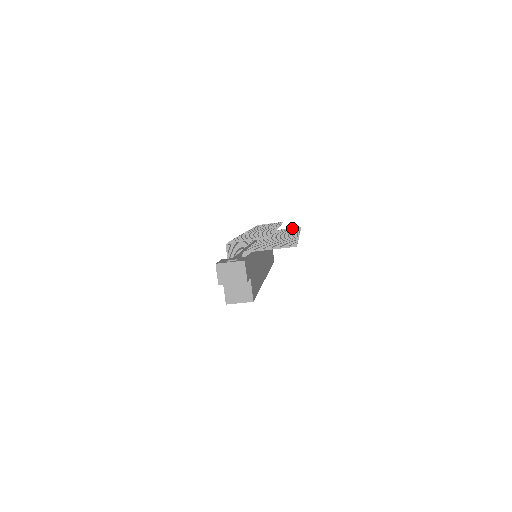
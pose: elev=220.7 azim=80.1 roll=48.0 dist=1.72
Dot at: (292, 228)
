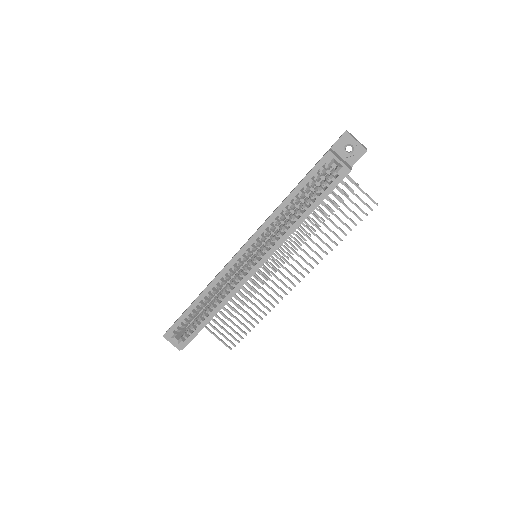
Dot at: occluded
